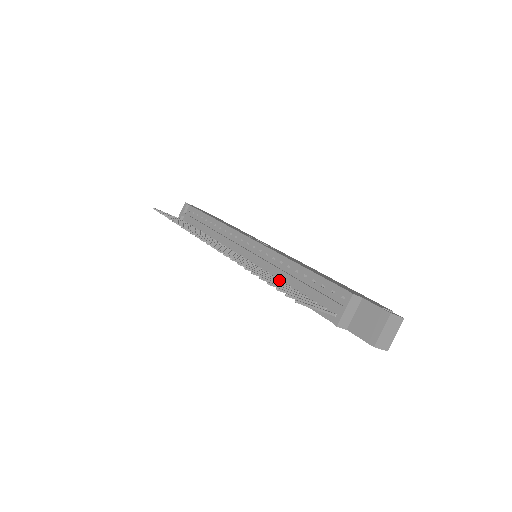
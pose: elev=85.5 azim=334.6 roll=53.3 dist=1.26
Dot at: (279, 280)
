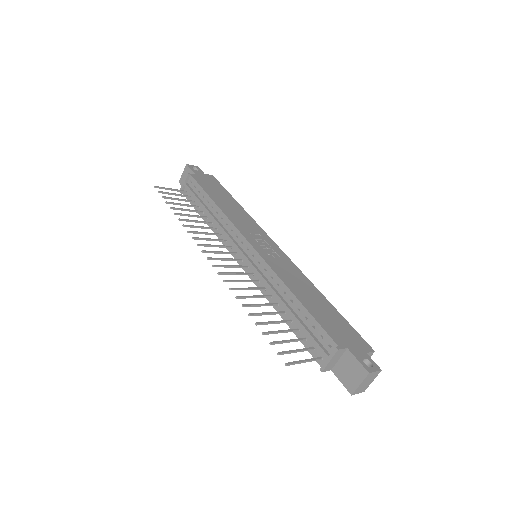
Dot at: (275, 304)
